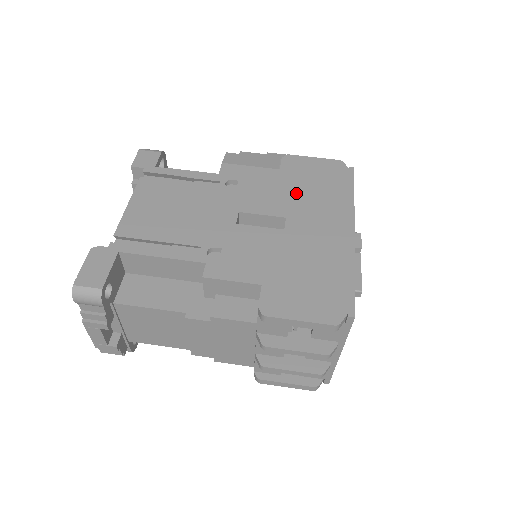
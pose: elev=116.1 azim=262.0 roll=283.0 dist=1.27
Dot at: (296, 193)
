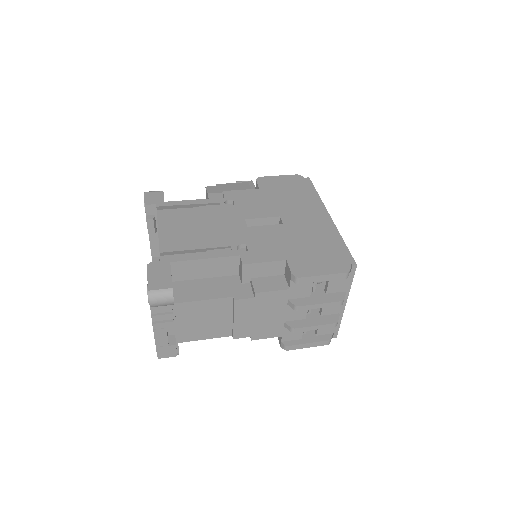
Dot at: (278, 200)
